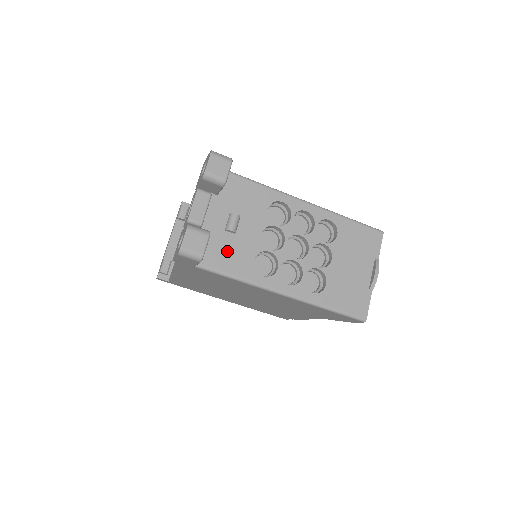
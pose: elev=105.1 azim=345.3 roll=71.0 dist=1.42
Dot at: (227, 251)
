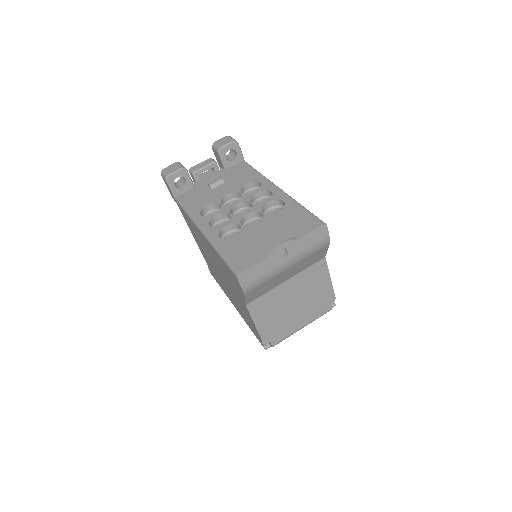
Dot at: (198, 196)
